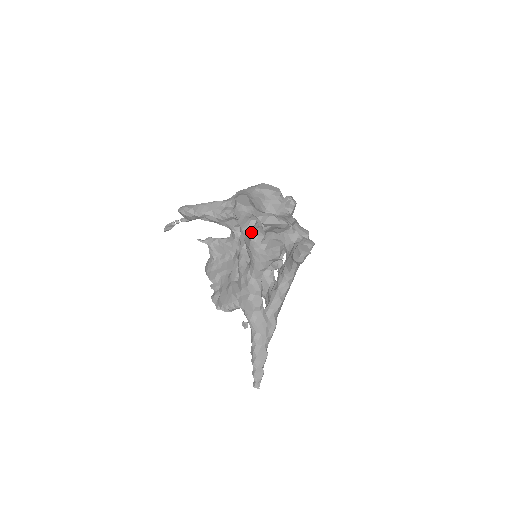
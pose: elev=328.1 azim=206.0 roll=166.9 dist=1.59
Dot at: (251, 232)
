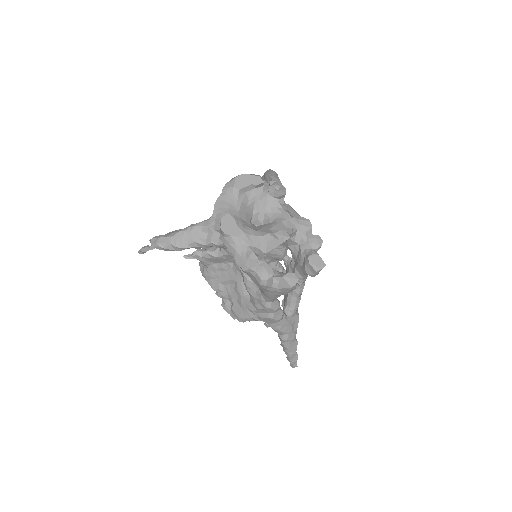
Dot at: (257, 276)
